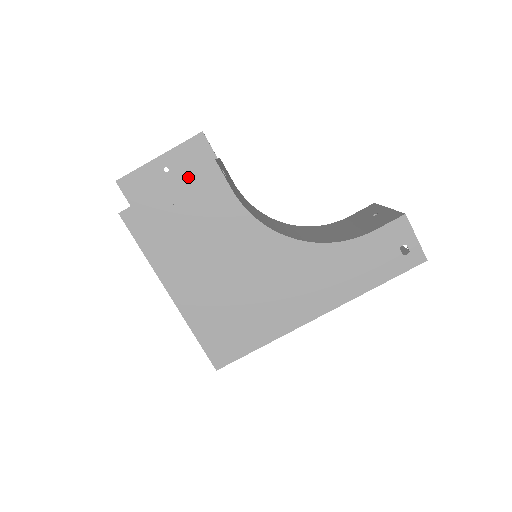
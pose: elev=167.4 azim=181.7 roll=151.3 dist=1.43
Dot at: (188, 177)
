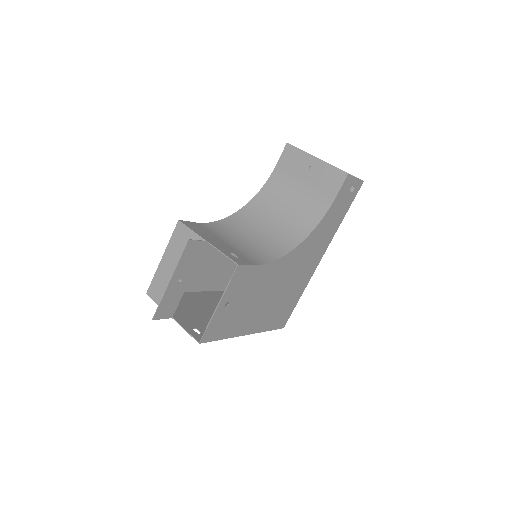
Dot at: (228, 288)
